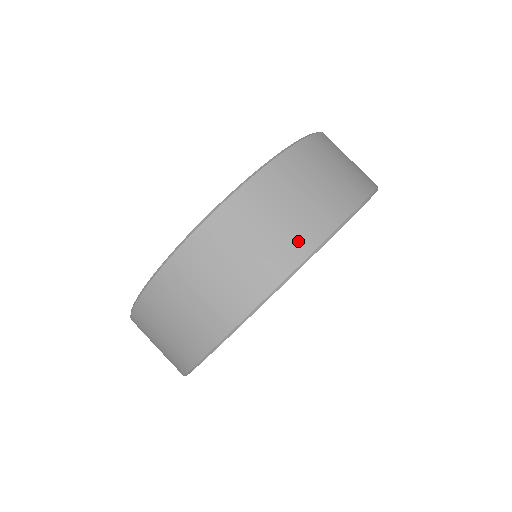
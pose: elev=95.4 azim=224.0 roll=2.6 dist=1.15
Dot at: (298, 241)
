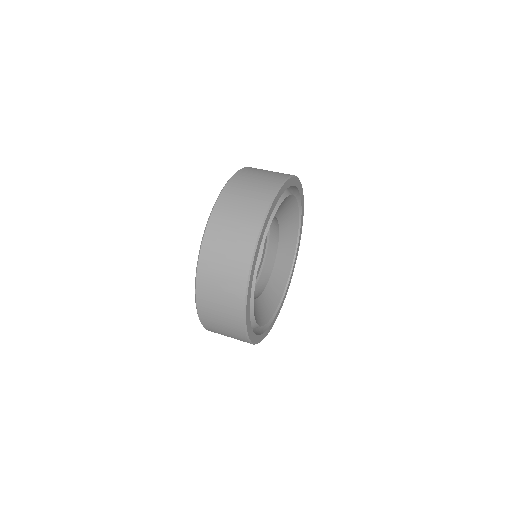
Dot at: (270, 185)
